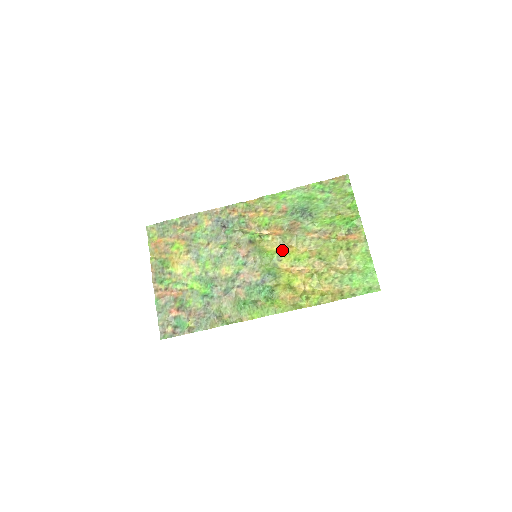
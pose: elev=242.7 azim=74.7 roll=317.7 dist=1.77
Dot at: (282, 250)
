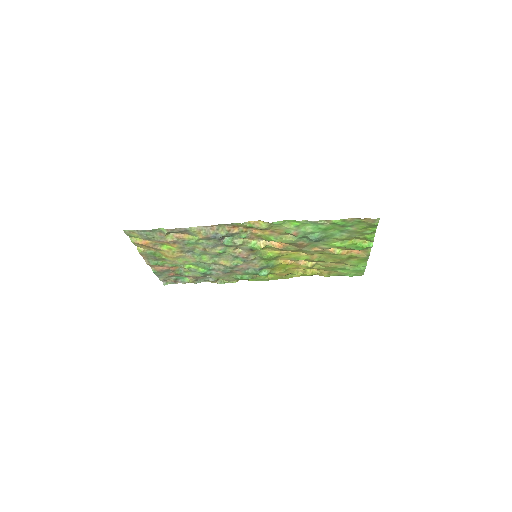
Dot at: (283, 253)
